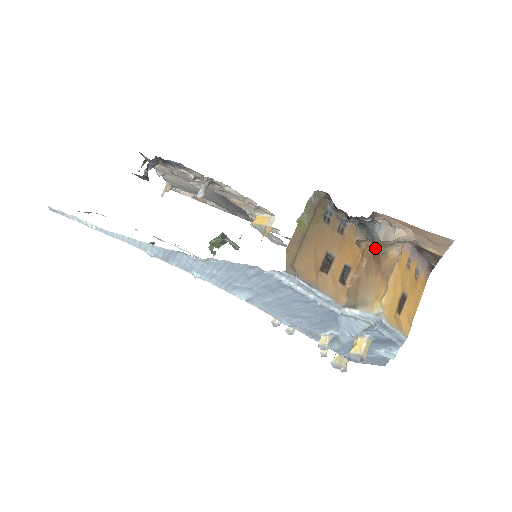
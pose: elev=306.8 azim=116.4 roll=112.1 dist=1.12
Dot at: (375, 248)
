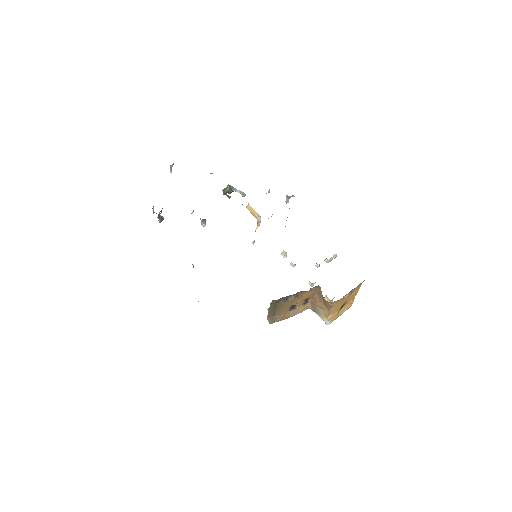
Dot at: occluded
